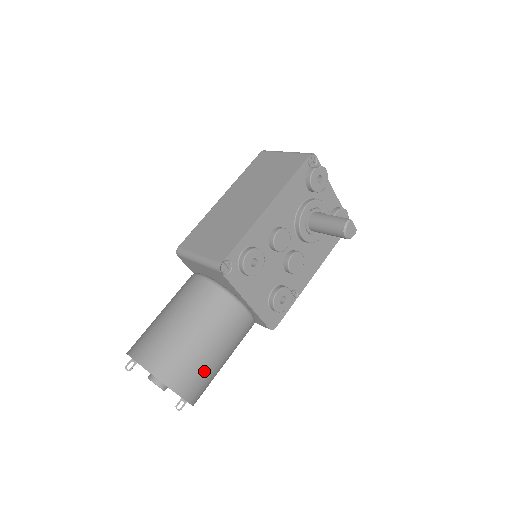
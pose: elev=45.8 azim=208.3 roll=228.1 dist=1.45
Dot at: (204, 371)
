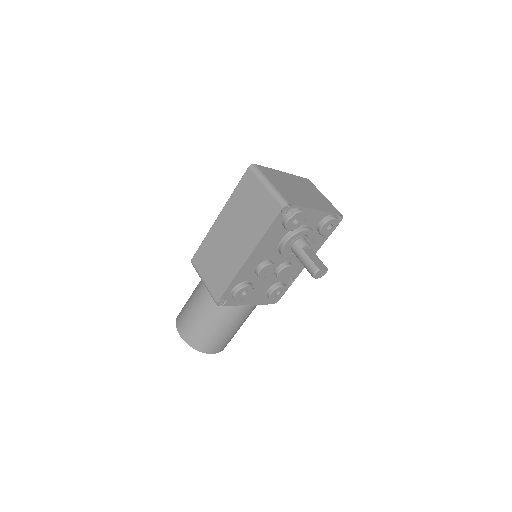
Dot at: (225, 339)
